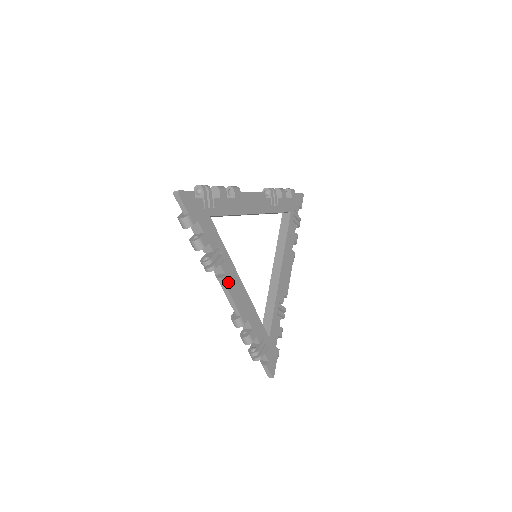
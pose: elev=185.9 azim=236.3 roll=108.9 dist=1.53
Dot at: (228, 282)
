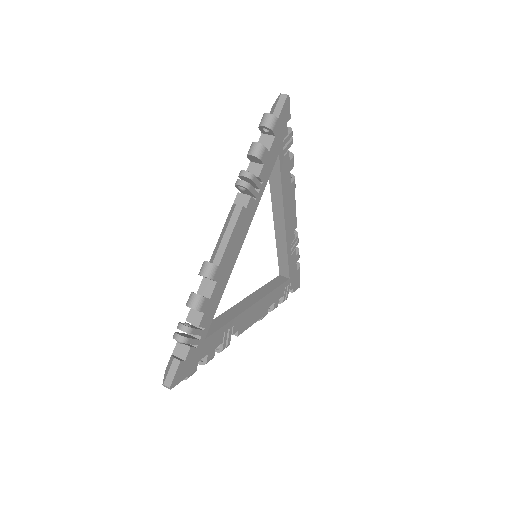
Dot at: (243, 327)
